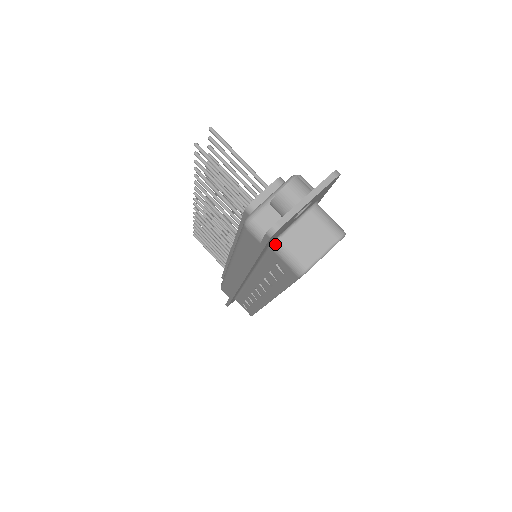
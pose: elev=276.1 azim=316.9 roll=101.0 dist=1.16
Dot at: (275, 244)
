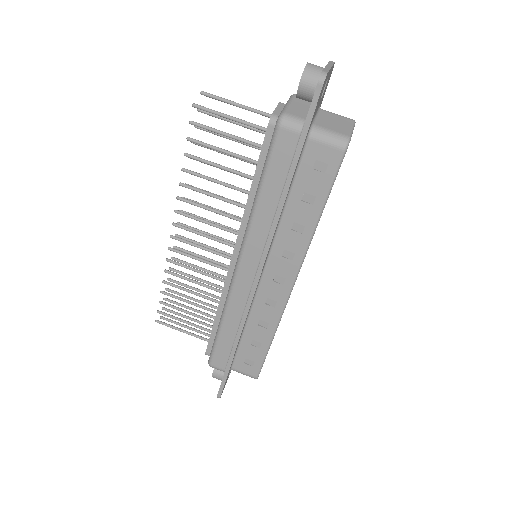
Dot at: (312, 131)
